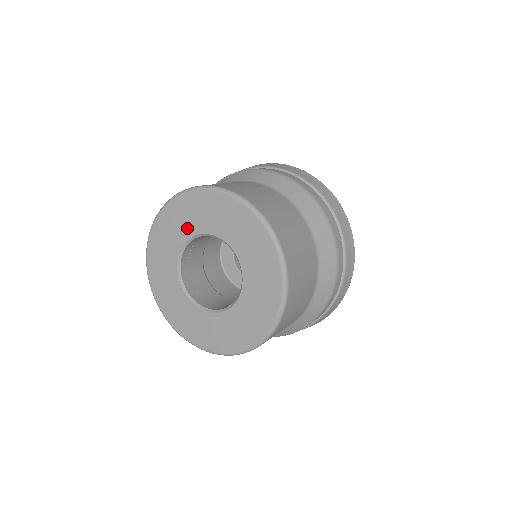
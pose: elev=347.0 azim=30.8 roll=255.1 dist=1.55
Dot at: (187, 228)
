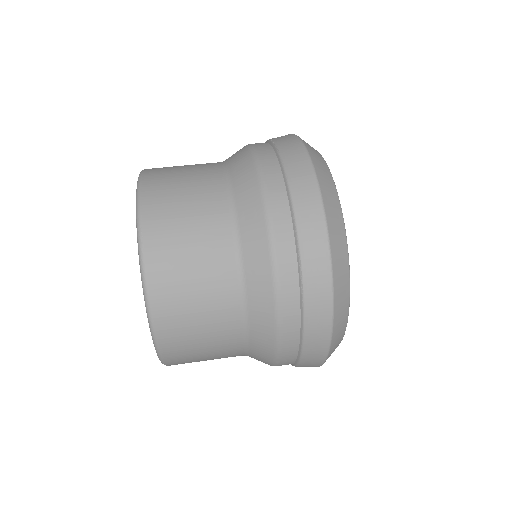
Dot at: occluded
